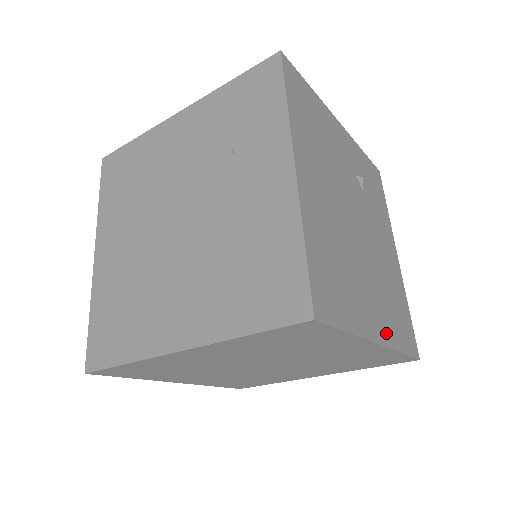
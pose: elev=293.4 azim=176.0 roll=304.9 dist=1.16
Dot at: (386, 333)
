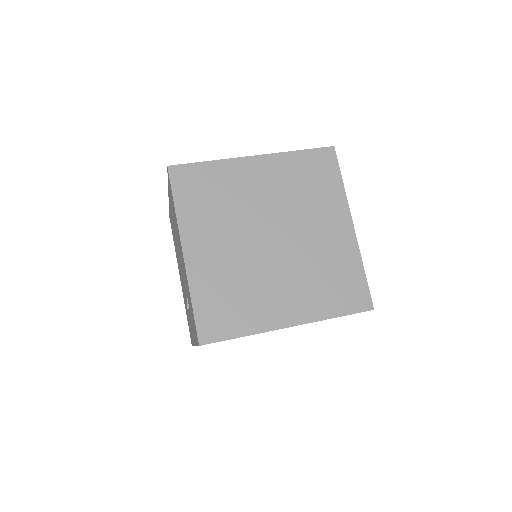
Dot at: occluded
